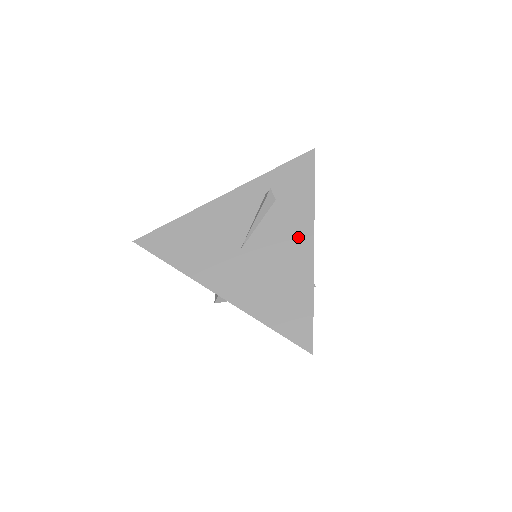
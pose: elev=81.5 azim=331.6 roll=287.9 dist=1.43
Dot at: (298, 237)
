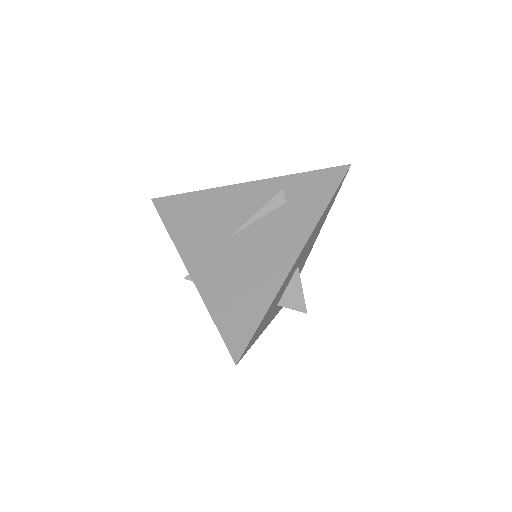
Dot at: (286, 245)
